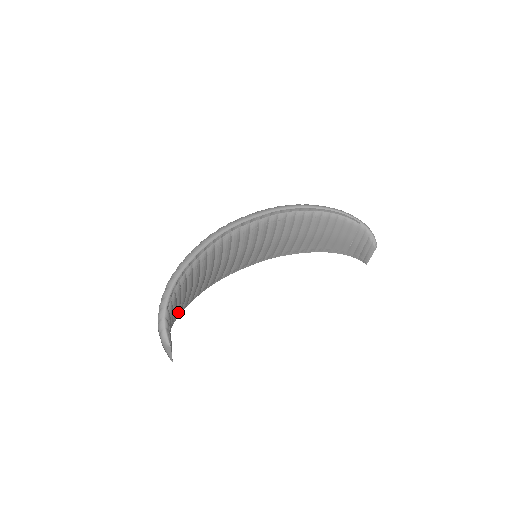
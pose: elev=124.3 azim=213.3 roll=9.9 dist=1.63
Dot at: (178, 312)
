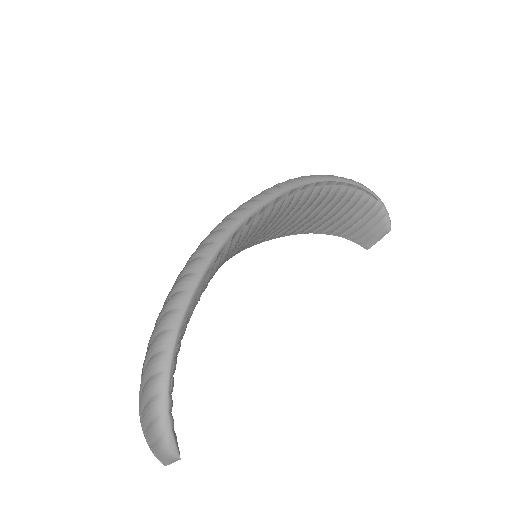
Dot at: occluded
